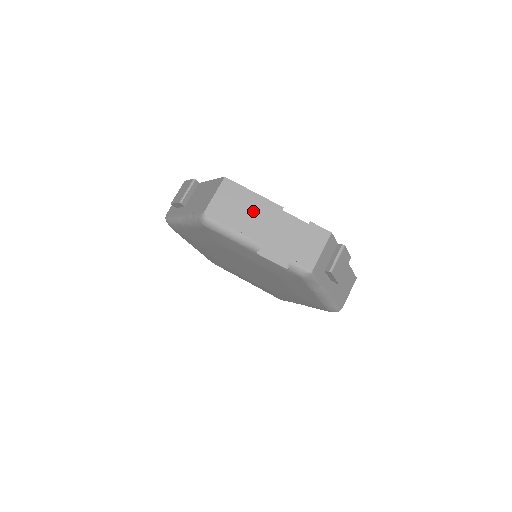
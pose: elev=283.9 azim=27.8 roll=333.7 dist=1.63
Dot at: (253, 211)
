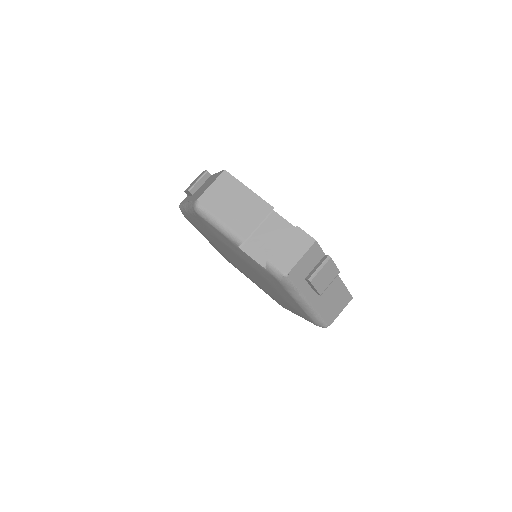
Dot at: (243, 206)
